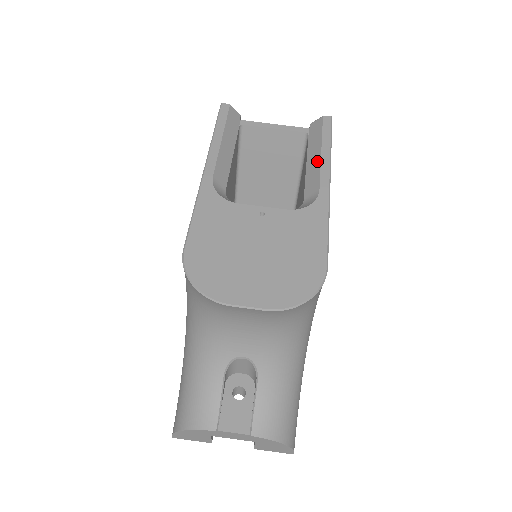
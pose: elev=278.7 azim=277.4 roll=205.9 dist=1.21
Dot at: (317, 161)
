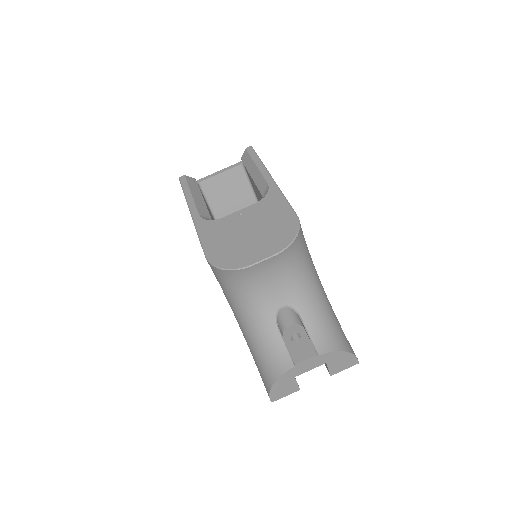
Dot at: (257, 172)
